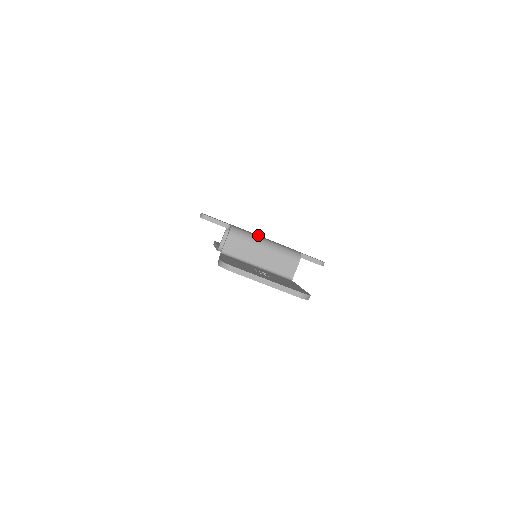
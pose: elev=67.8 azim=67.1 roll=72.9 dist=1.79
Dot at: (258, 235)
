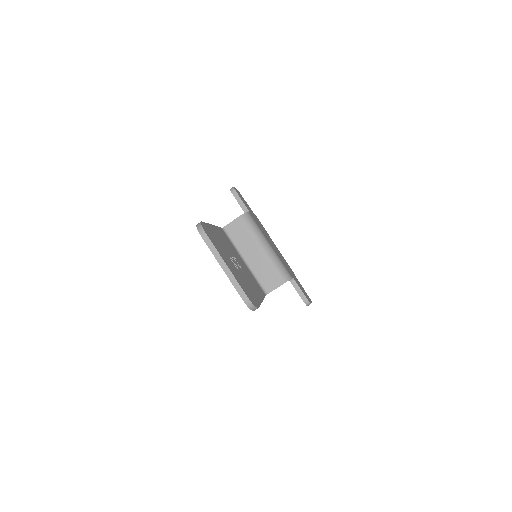
Dot at: (273, 242)
